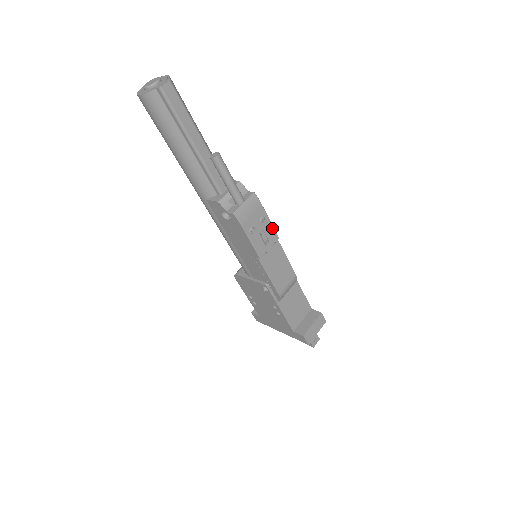
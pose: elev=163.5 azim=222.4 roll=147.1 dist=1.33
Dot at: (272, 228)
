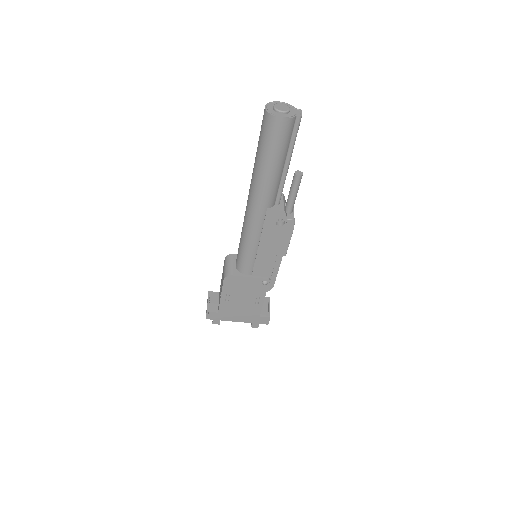
Dot at: occluded
